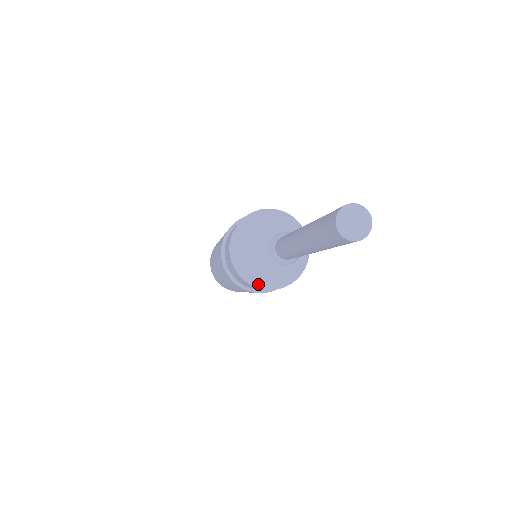
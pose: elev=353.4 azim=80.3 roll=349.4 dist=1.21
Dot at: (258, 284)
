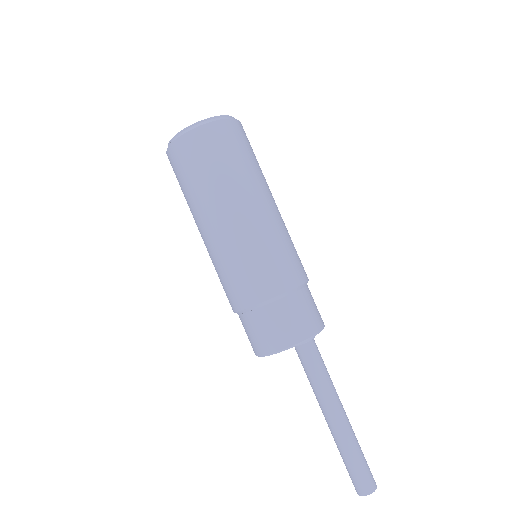
Dot at: occluded
